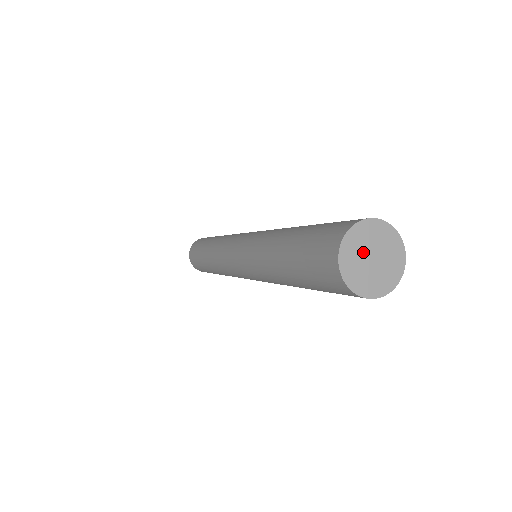
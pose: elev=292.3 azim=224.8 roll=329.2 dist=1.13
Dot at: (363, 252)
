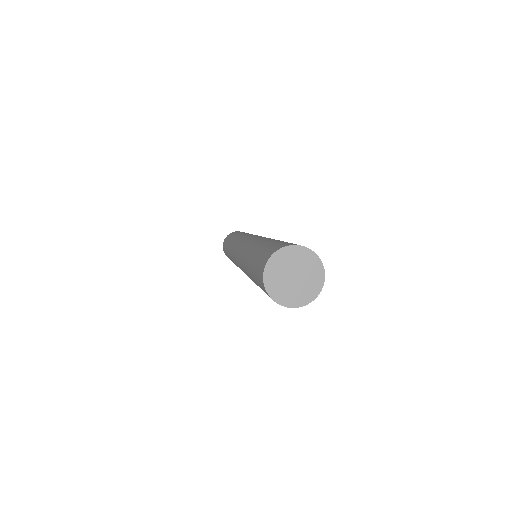
Dot at: (290, 267)
